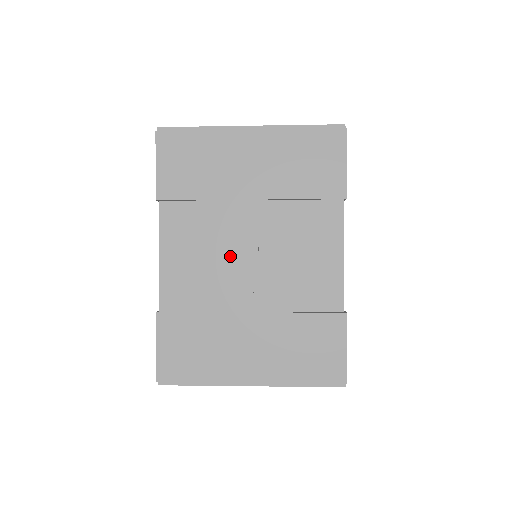
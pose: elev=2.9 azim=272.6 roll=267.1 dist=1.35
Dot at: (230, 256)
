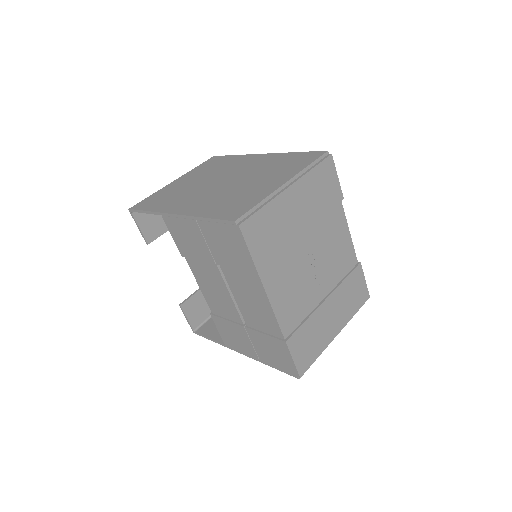
Dot at: (305, 276)
